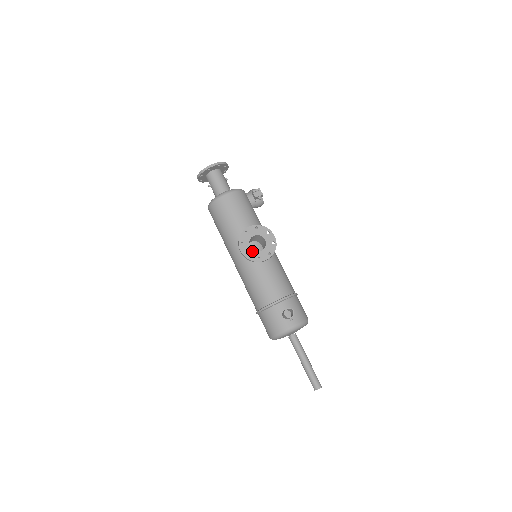
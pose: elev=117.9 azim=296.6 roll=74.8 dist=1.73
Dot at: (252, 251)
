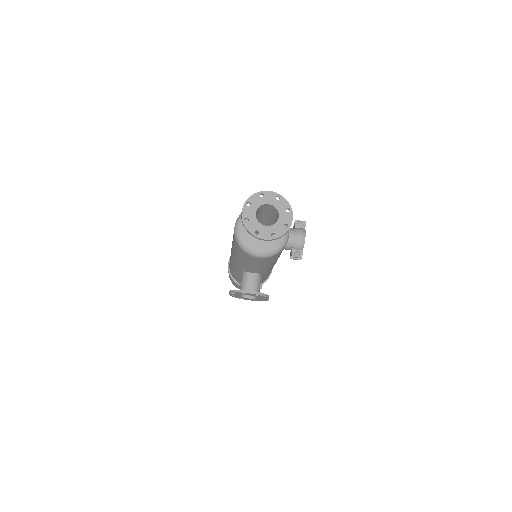
Dot at: occluded
